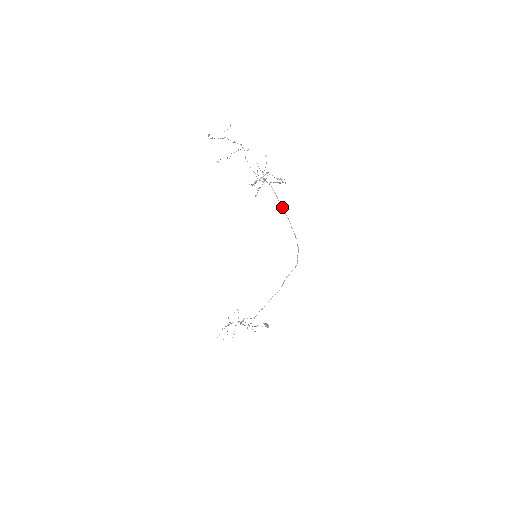
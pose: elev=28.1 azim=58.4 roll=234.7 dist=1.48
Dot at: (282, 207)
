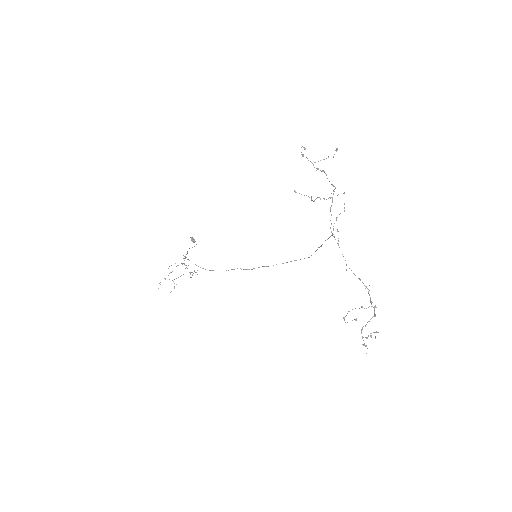
Dot at: occluded
